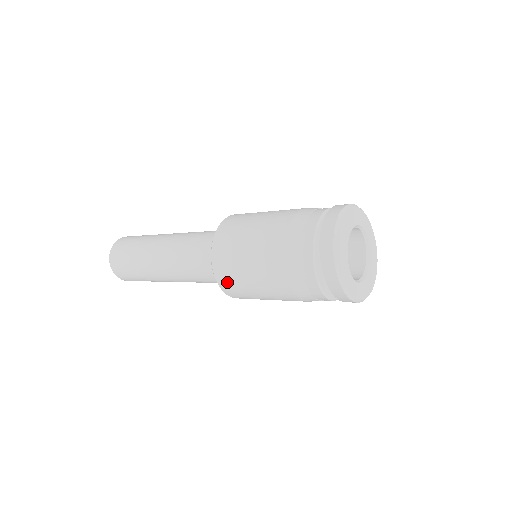
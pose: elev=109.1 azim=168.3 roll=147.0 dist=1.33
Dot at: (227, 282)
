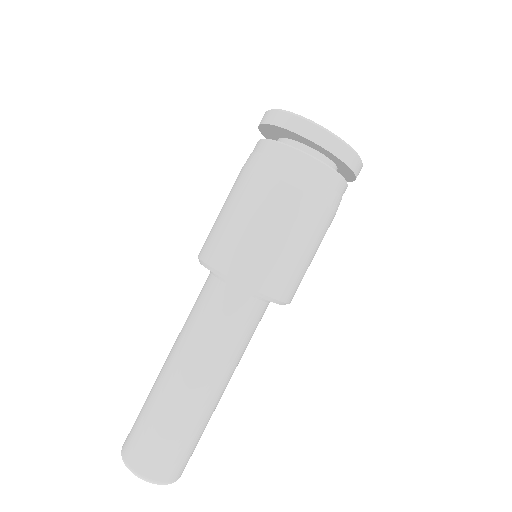
Dot at: (256, 272)
